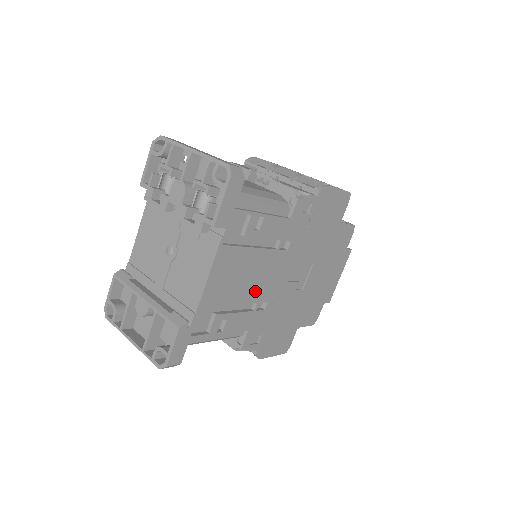
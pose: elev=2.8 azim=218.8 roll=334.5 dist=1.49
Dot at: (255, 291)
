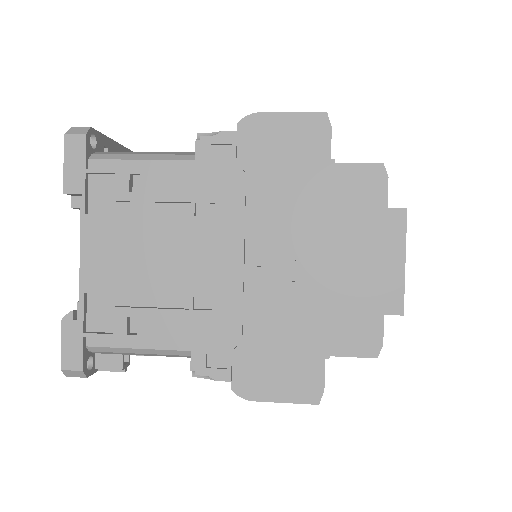
Dot at: (175, 278)
